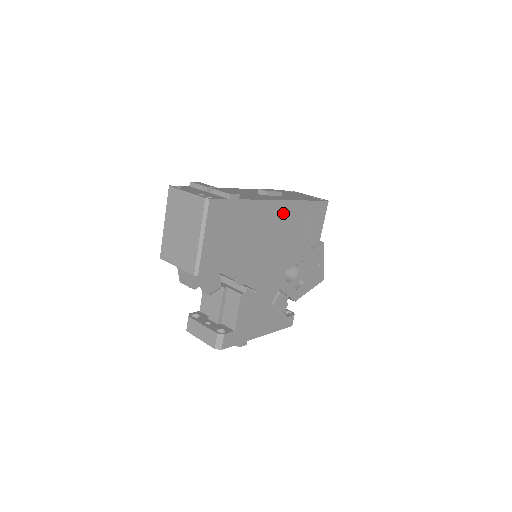
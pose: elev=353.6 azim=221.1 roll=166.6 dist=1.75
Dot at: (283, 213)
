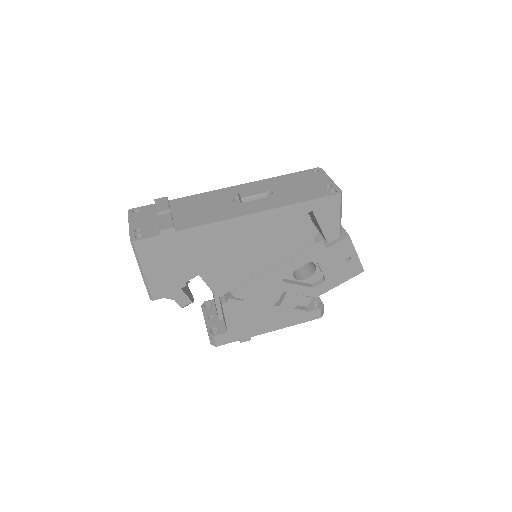
Dot at: (255, 226)
